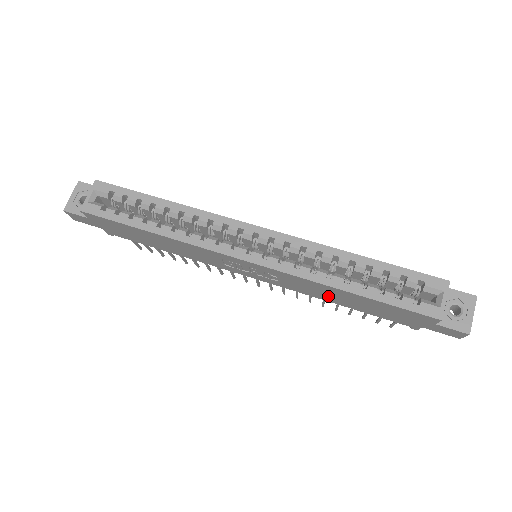
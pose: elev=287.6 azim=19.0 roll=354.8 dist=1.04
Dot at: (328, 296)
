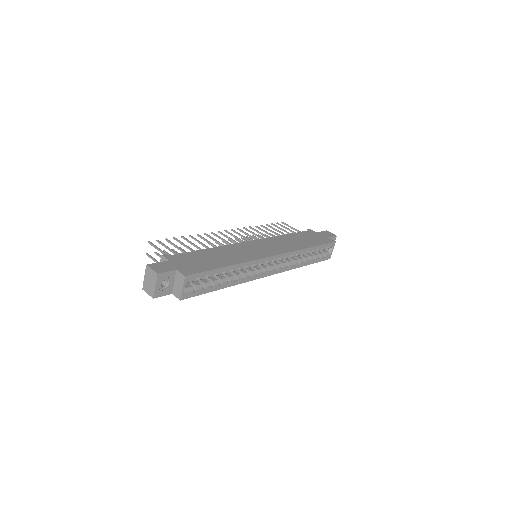
Dot at: occluded
